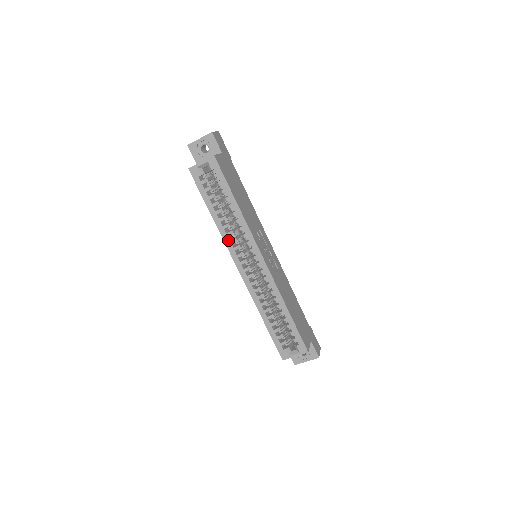
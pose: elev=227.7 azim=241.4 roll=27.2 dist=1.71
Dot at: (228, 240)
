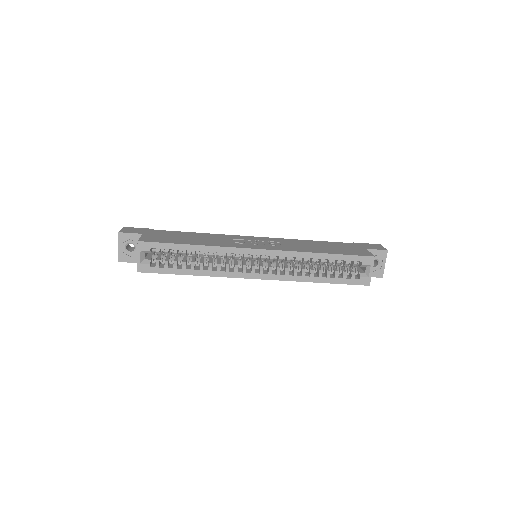
Dot at: (224, 273)
